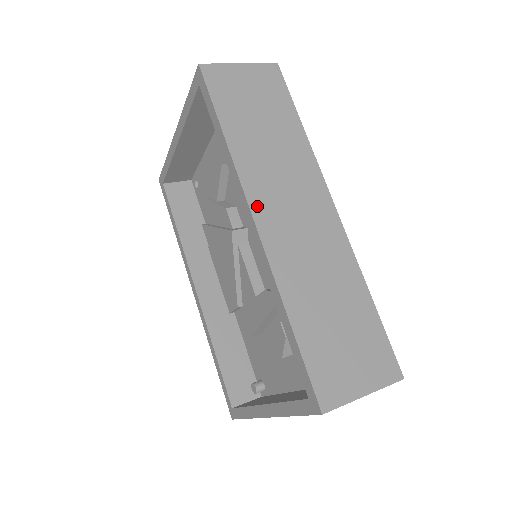
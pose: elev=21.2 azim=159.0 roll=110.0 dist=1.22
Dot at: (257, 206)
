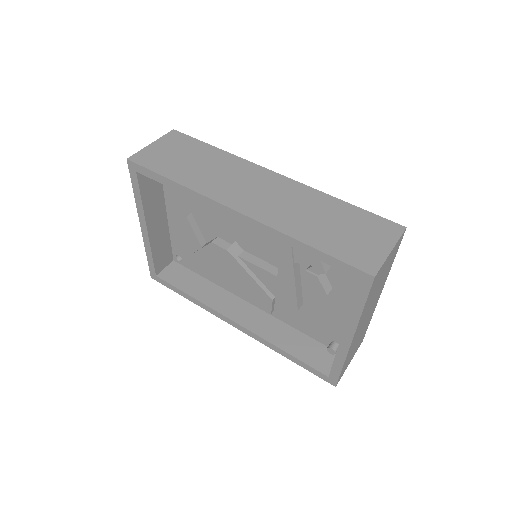
Dot at: (229, 202)
